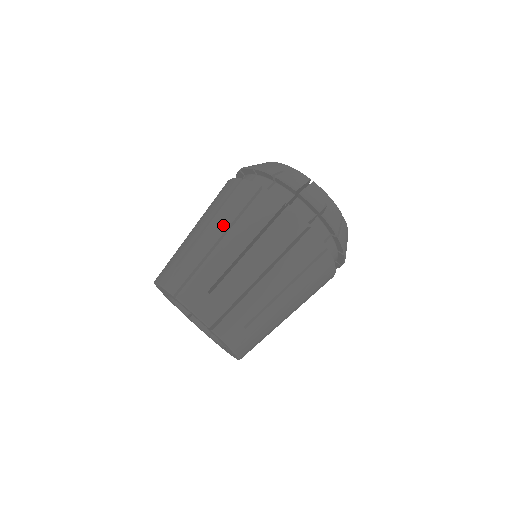
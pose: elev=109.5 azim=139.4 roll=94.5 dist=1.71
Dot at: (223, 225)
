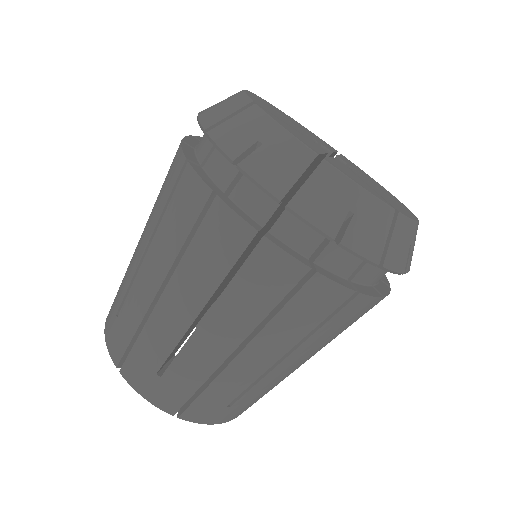
Dot at: (238, 331)
